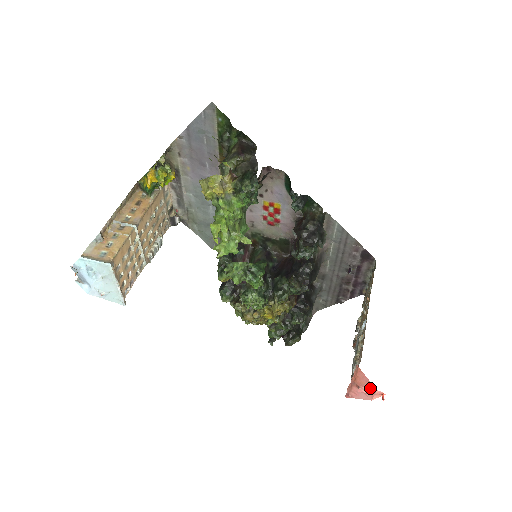
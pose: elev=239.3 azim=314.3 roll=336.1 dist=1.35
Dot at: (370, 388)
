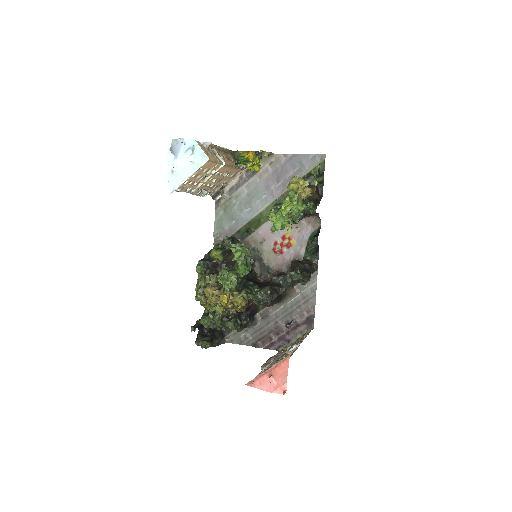
Dot at: (282, 379)
